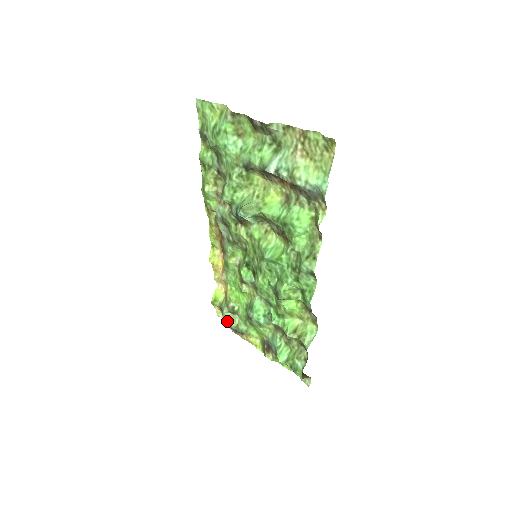
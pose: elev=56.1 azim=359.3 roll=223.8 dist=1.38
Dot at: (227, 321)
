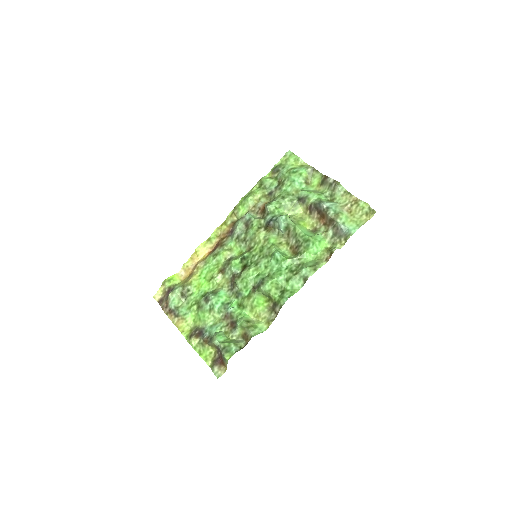
Dot at: (172, 299)
